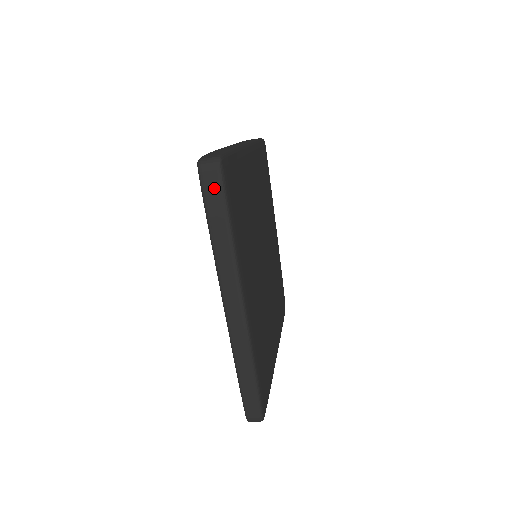
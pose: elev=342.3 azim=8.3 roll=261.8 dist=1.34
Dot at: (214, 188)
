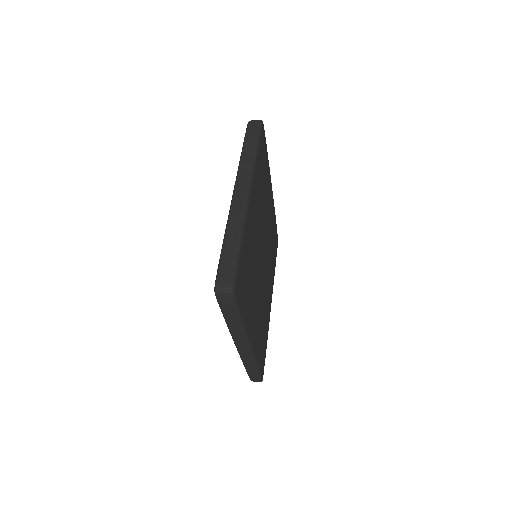
Dot at: (228, 305)
